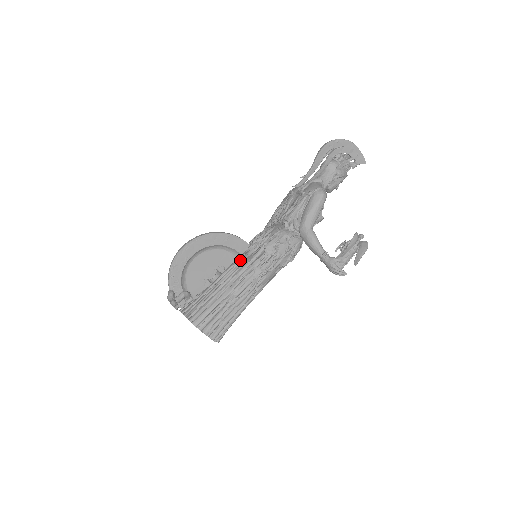
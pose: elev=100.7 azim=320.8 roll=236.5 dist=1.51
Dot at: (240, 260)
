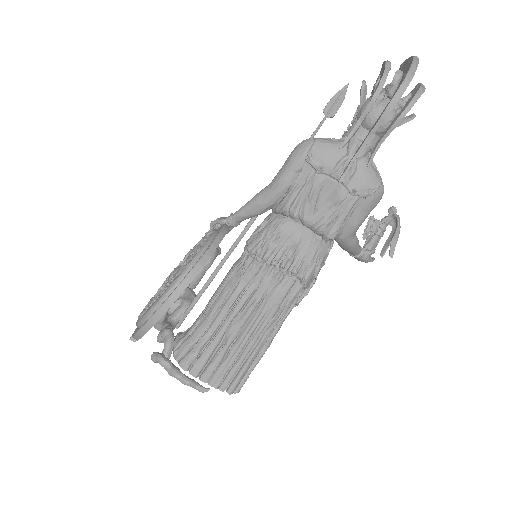
Dot at: (261, 297)
